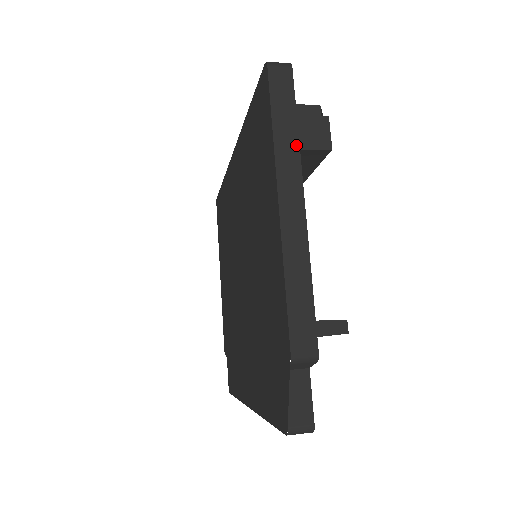
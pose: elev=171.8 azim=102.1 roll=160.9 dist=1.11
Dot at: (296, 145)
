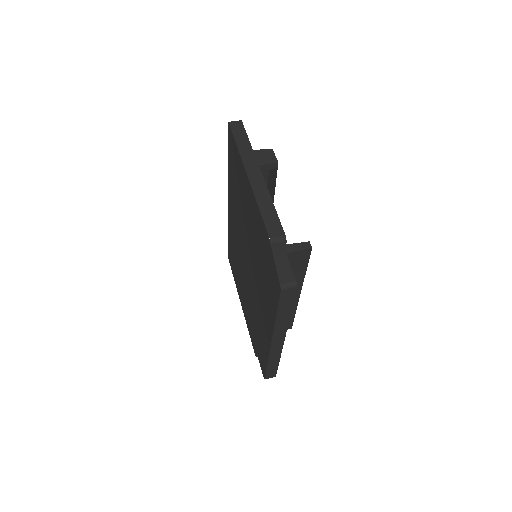
Dot at: (251, 151)
